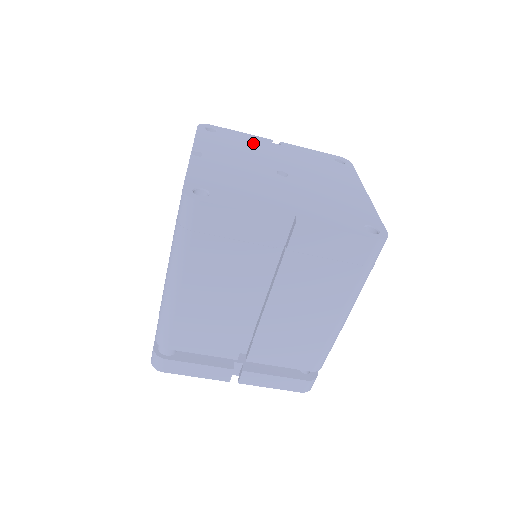
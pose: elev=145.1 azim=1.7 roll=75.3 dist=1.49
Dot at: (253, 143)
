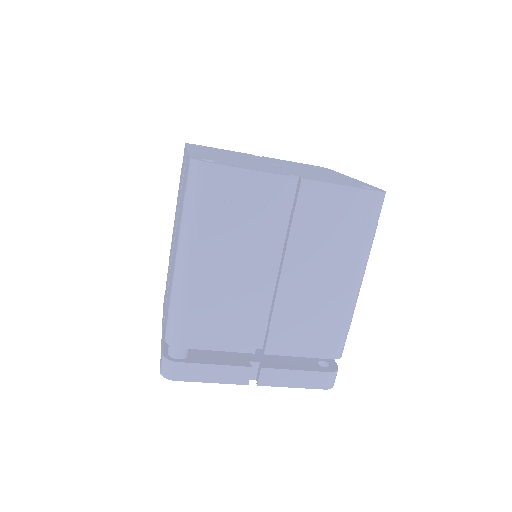
Dot at: (239, 153)
